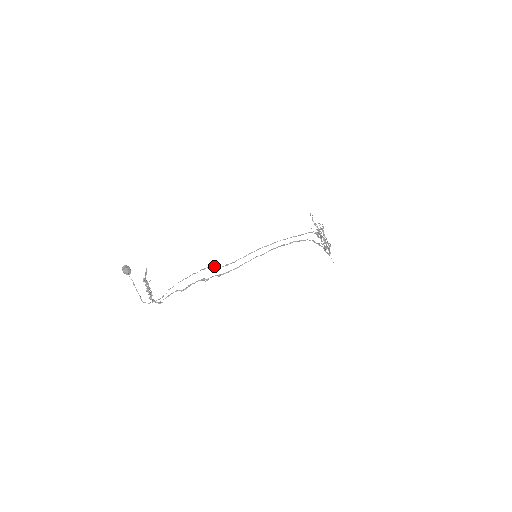
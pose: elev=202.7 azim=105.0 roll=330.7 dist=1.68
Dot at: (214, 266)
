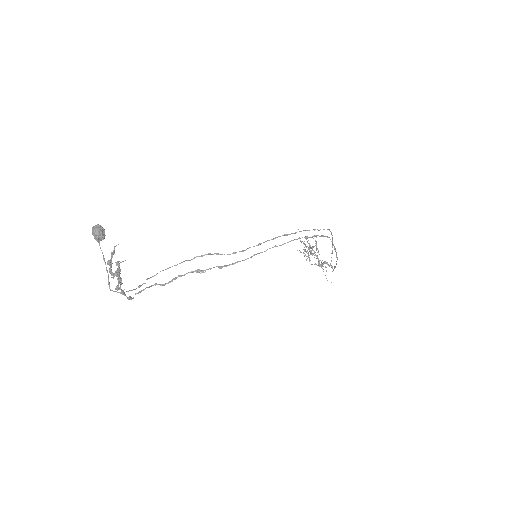
Dot at: (217, 253)
